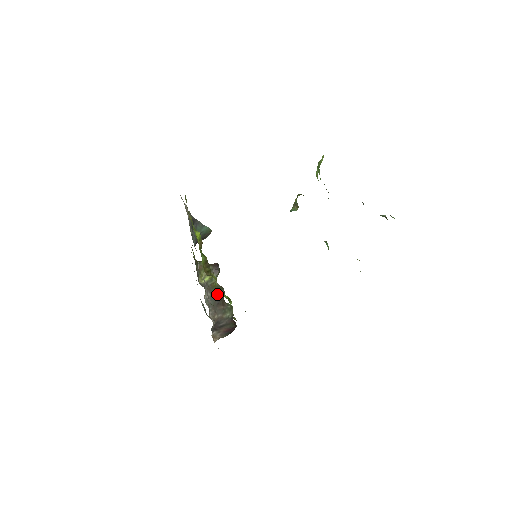
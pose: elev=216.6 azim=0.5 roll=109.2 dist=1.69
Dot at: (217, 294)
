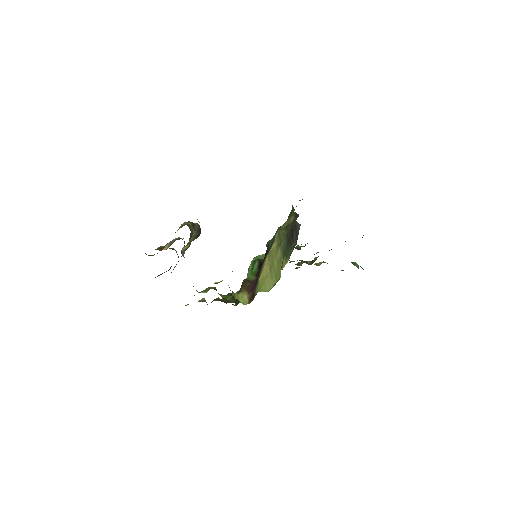
Dot at: occluded
